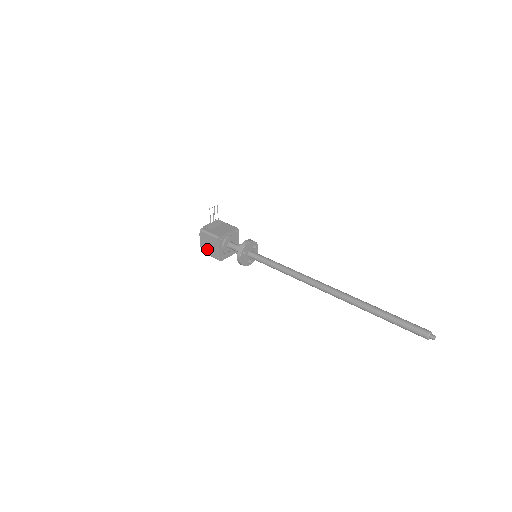
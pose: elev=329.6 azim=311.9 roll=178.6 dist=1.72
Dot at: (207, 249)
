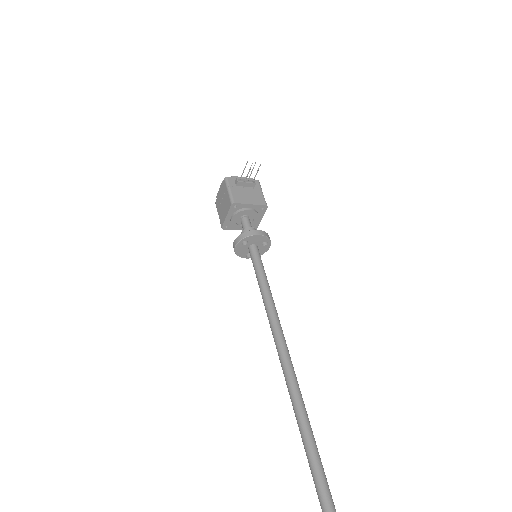
Dot at: (219, 204)
